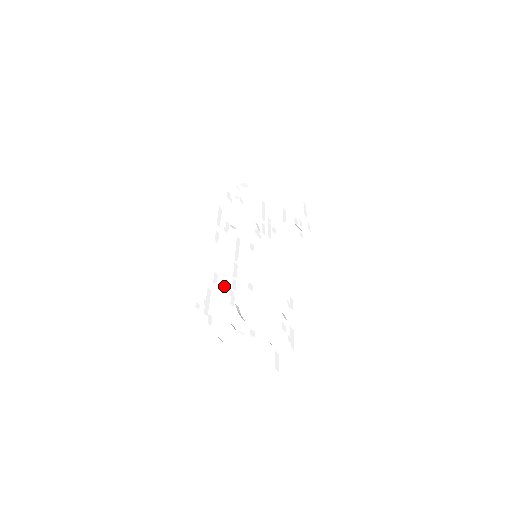
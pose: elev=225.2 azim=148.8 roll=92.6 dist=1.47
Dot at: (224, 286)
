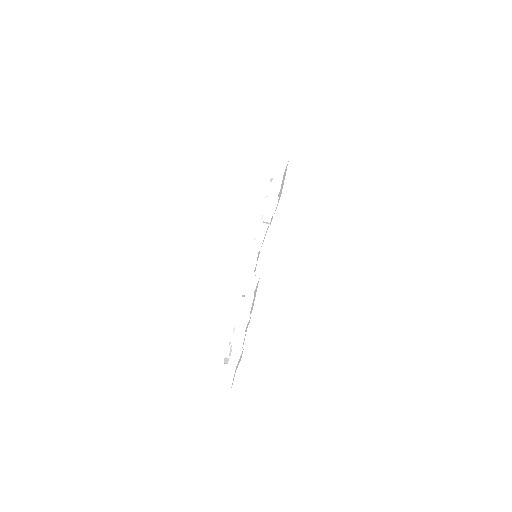
Dot at: occluded
